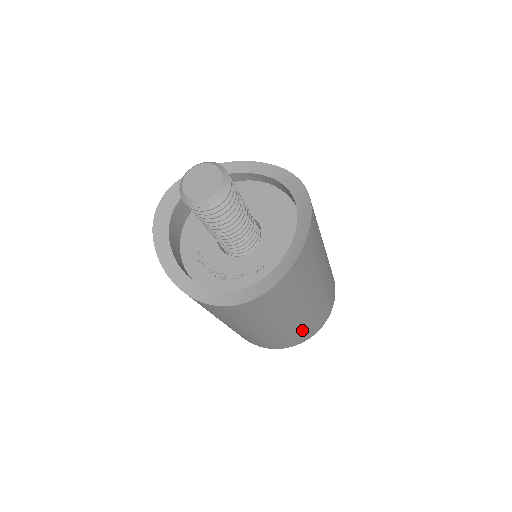
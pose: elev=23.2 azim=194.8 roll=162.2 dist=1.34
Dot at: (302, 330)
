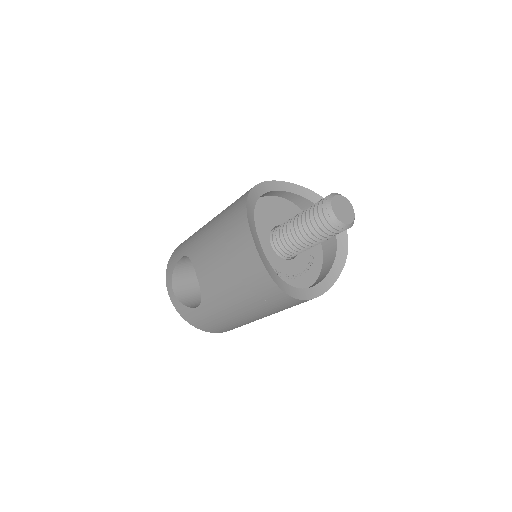
Dot at: occluded
